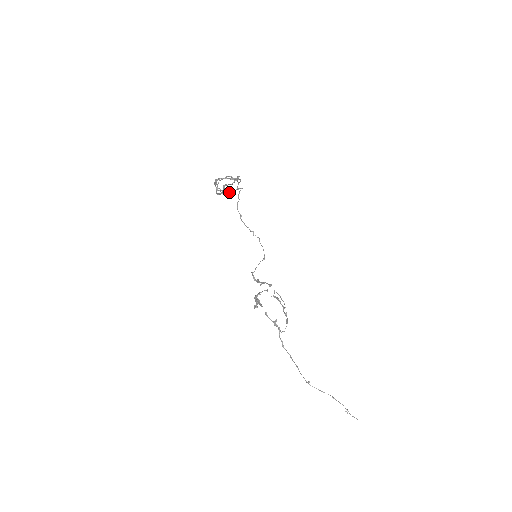
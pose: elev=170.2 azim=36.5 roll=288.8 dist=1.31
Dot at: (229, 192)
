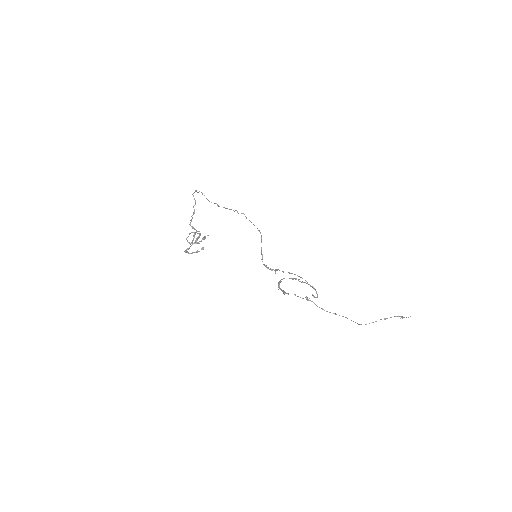
Dot at: (200, 241)
